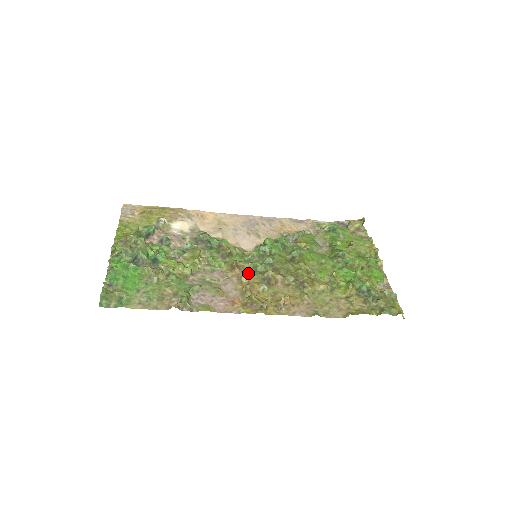
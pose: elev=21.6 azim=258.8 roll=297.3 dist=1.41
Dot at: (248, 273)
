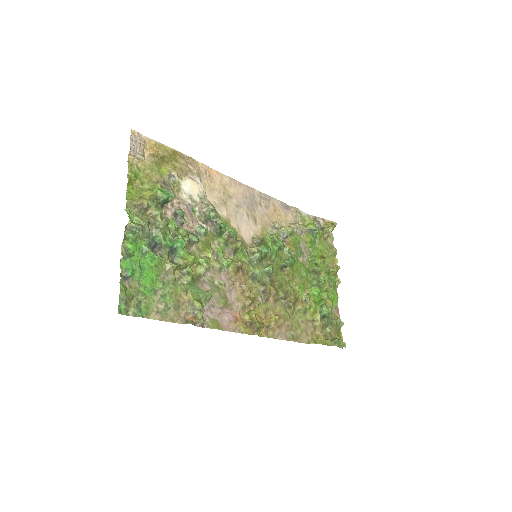
Dot at: (248, 279)
